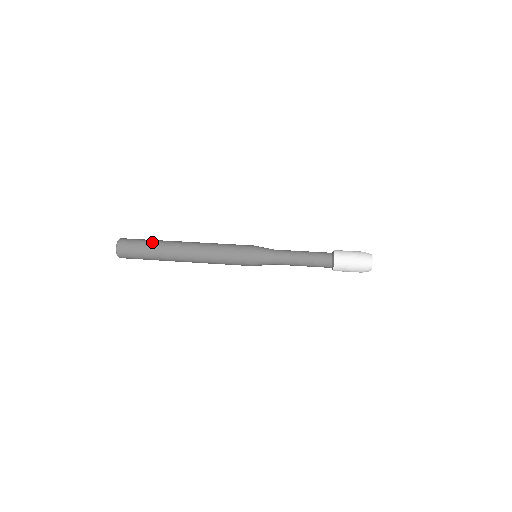
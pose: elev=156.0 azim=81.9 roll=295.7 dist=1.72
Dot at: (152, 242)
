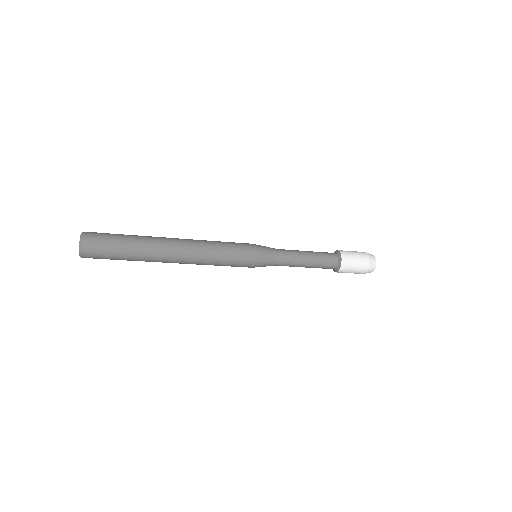
Dot at: (130, 236)
